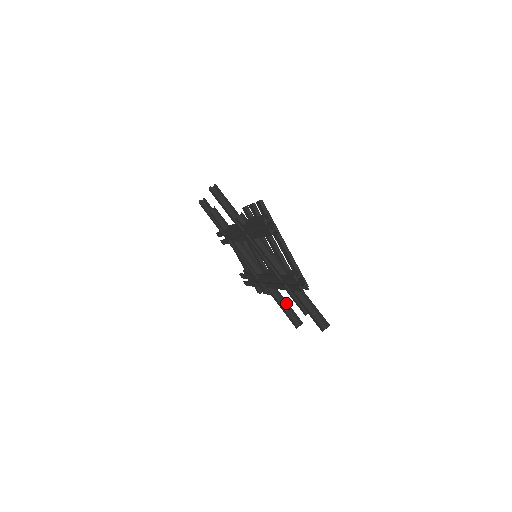
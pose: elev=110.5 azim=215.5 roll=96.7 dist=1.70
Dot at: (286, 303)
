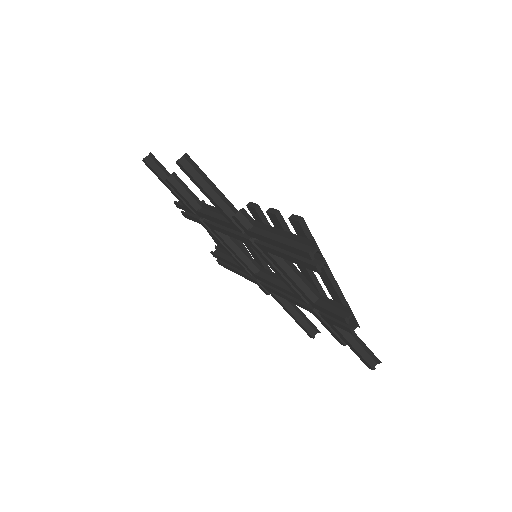
Dot at: (296, 308)
